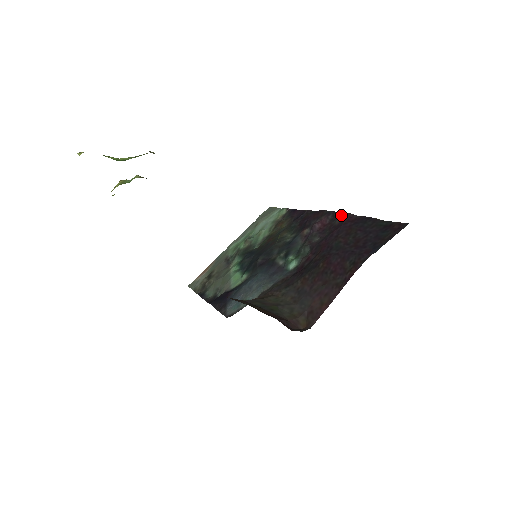
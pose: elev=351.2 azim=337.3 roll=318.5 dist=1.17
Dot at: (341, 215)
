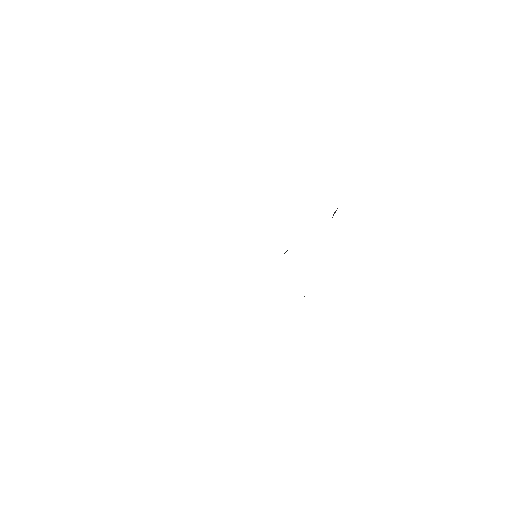
Dot at: occluded
